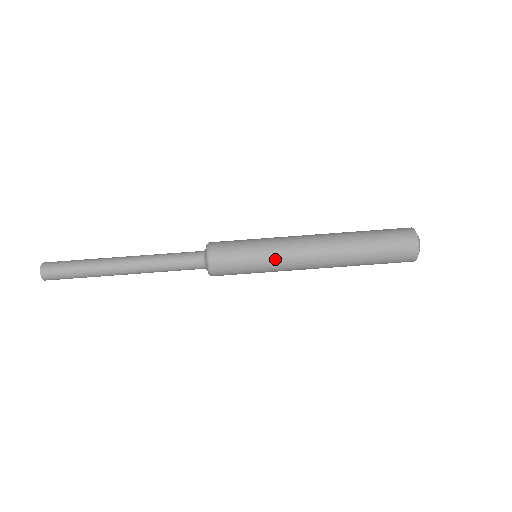
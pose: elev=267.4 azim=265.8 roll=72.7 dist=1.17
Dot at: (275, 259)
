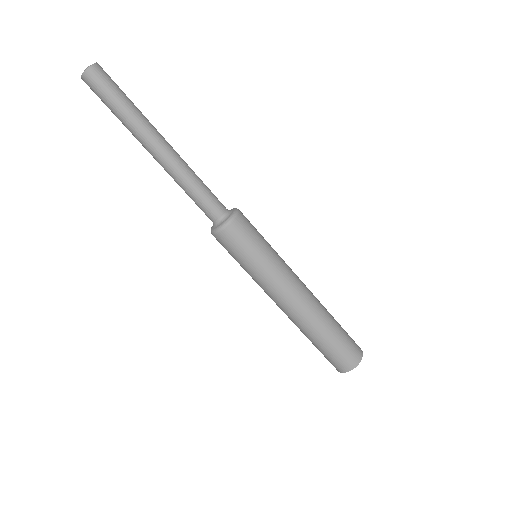
Dot at: (256, 282)
